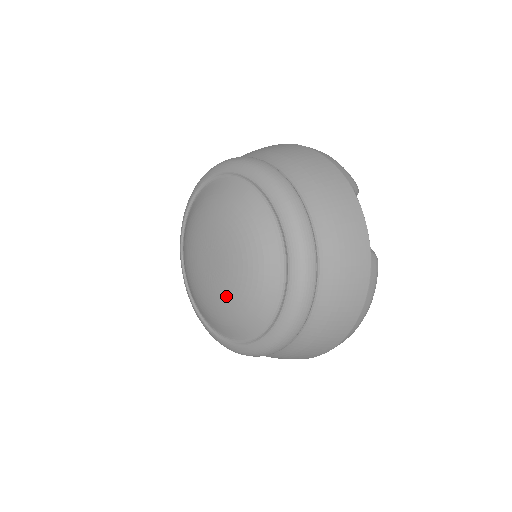
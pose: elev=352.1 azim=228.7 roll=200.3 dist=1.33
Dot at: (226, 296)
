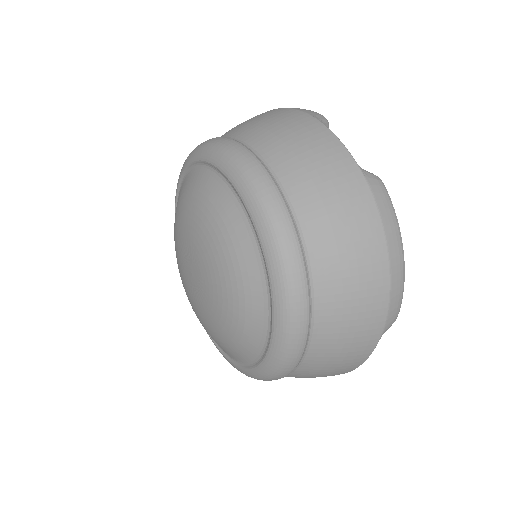
Dot at: (194, 307)
